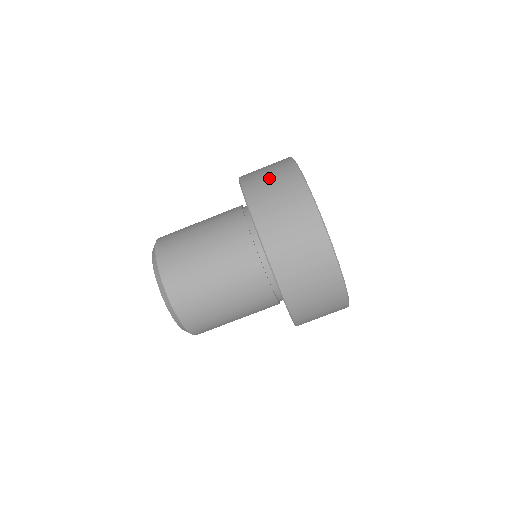
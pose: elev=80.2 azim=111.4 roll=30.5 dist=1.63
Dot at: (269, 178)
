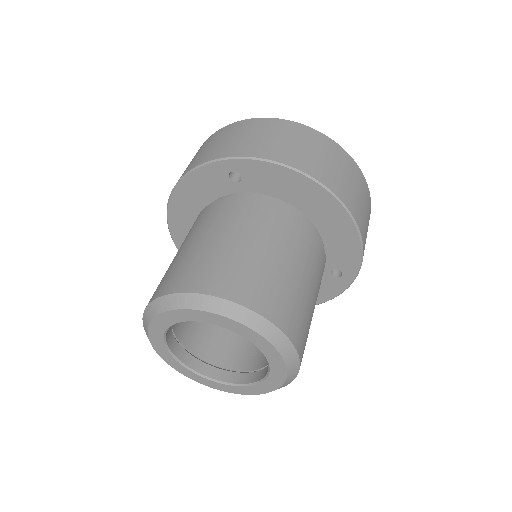
Dot at: occluded
